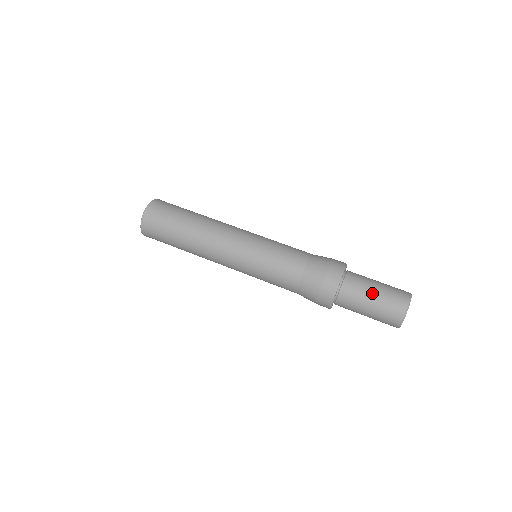
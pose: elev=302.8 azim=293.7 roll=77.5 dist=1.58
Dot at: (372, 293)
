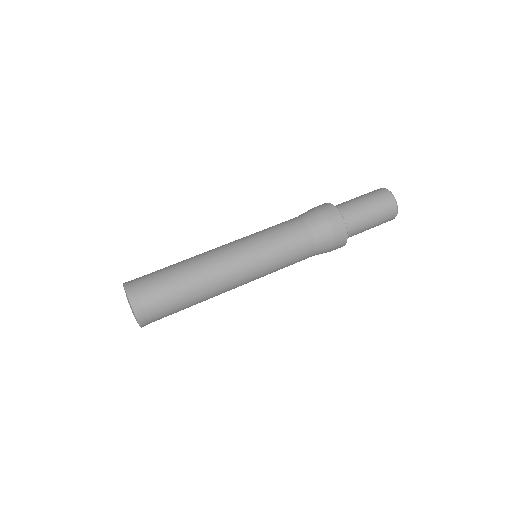
Dot at: (358, 199)
